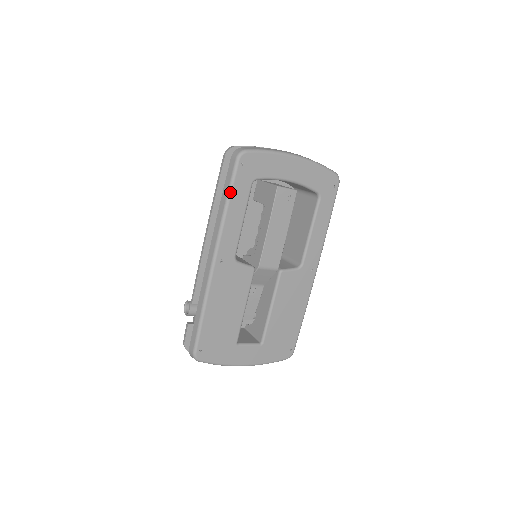
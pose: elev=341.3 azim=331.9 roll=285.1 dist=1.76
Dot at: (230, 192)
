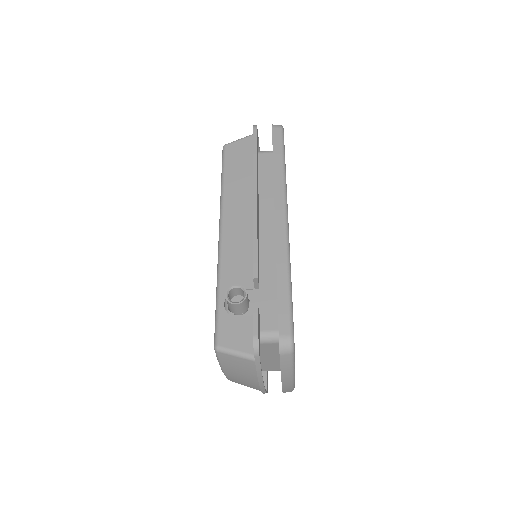
Dot at: (284, 154)
